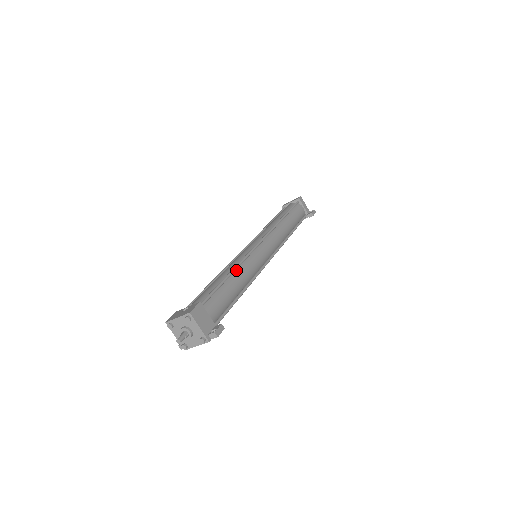
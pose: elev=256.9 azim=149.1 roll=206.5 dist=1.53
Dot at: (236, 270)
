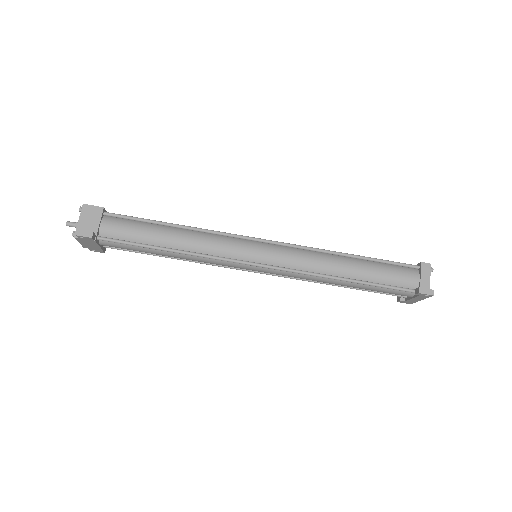
Dot at: (190, 231)
